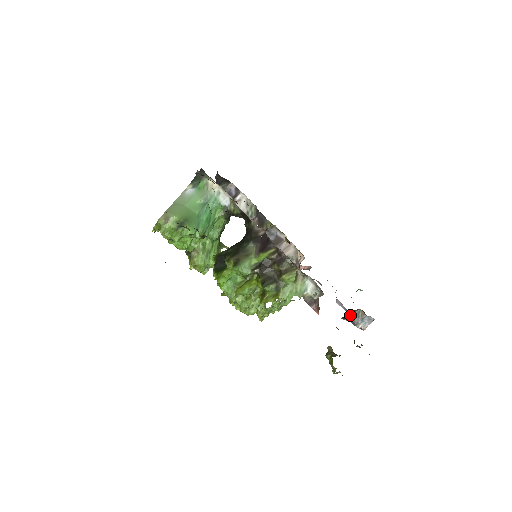
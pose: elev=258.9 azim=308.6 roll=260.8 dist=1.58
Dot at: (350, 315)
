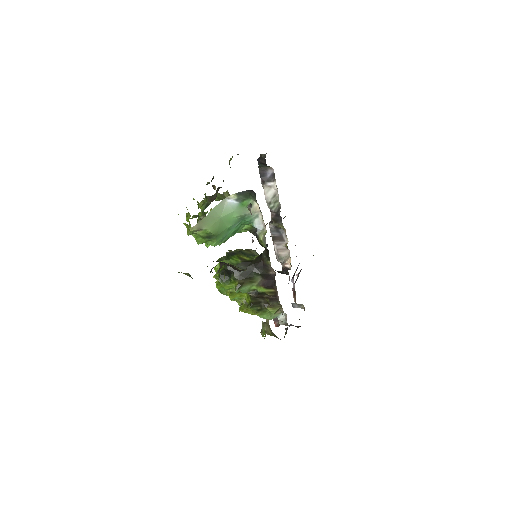
Dot at: (295, 303)
